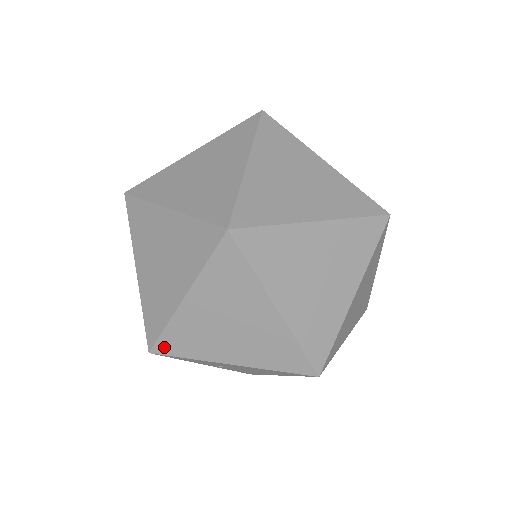
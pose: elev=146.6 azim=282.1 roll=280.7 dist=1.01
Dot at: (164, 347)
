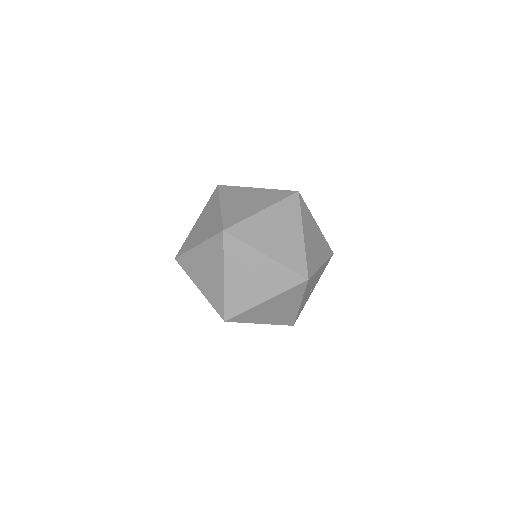
Dot at: (181, 261)
